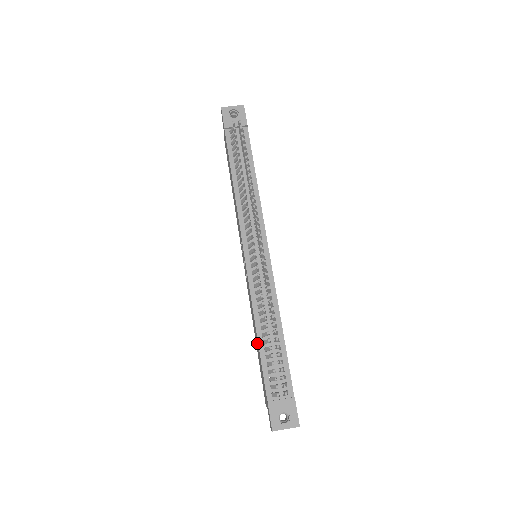
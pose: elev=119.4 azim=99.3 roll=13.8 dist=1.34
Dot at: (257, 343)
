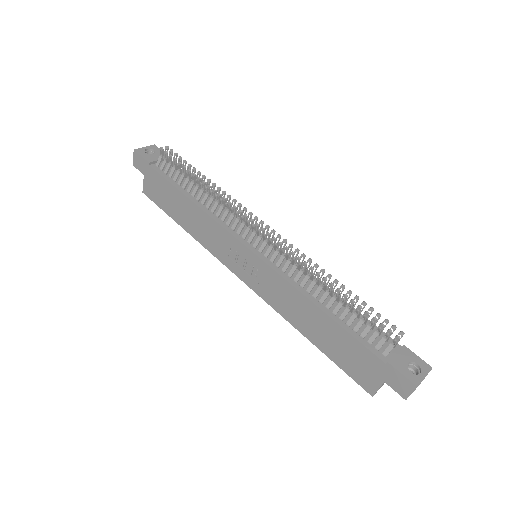
Dot at: (323, 325)
